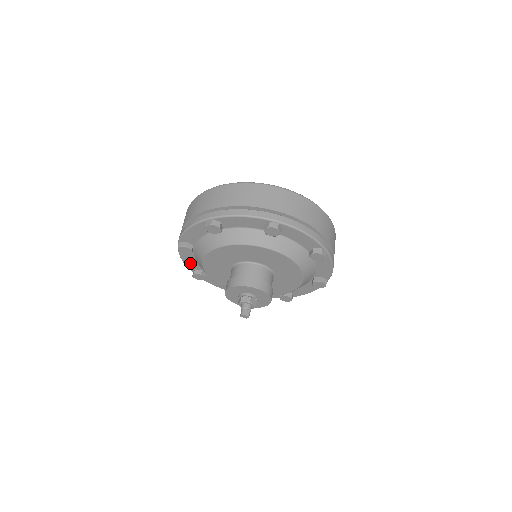
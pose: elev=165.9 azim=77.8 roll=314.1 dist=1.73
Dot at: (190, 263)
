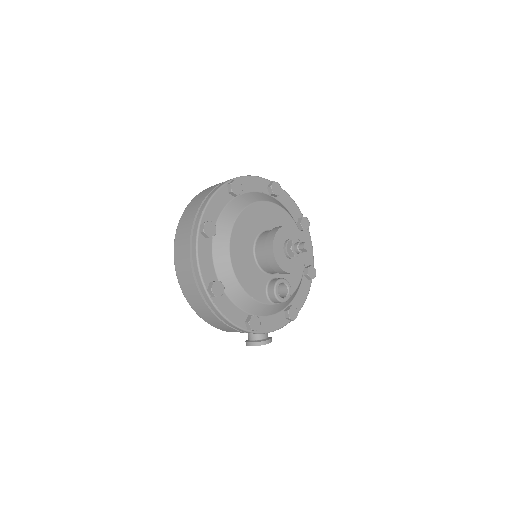
Dot at: (206, 268)
